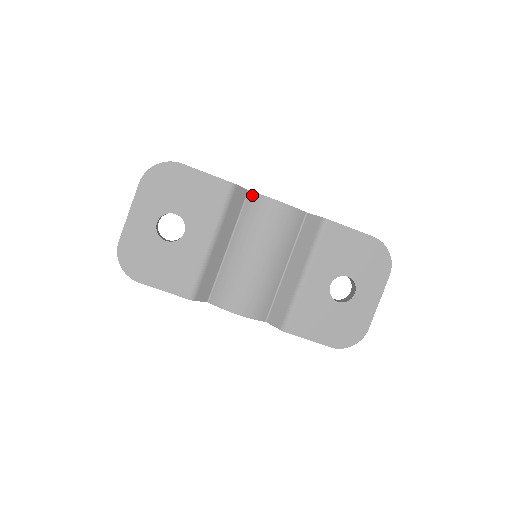
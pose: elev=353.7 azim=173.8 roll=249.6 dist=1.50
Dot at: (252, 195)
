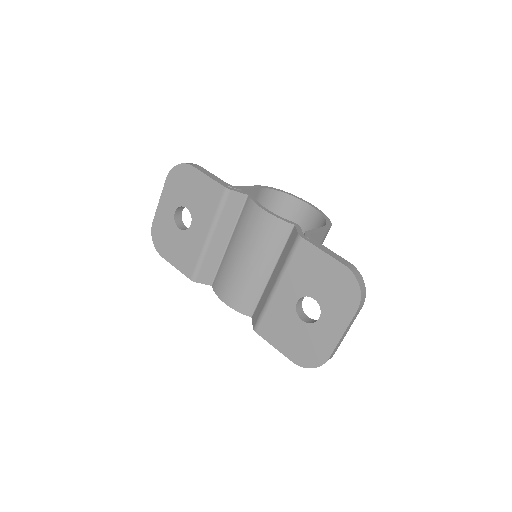
Dot at: (248, 200)
